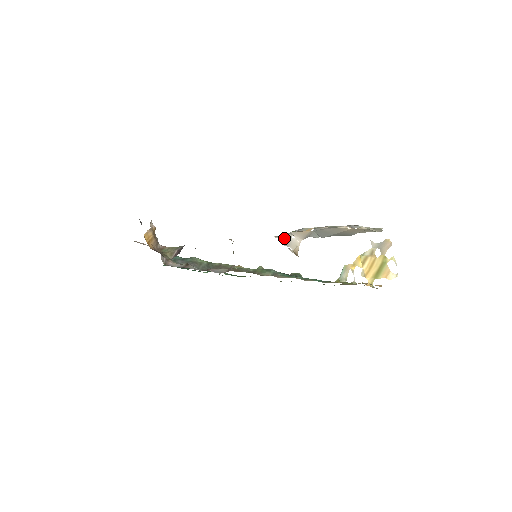
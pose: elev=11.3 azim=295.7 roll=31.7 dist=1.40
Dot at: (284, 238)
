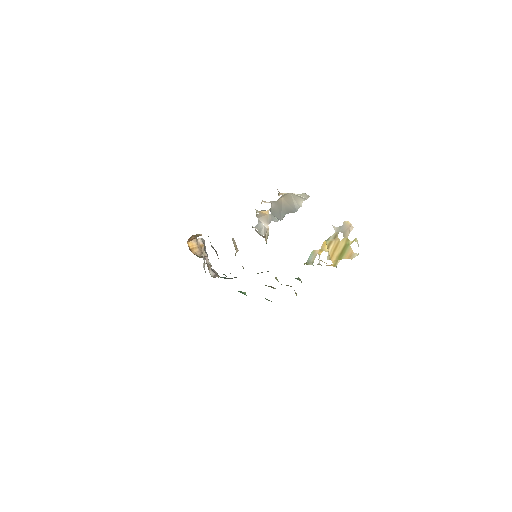
Dot at: (259, 228)
